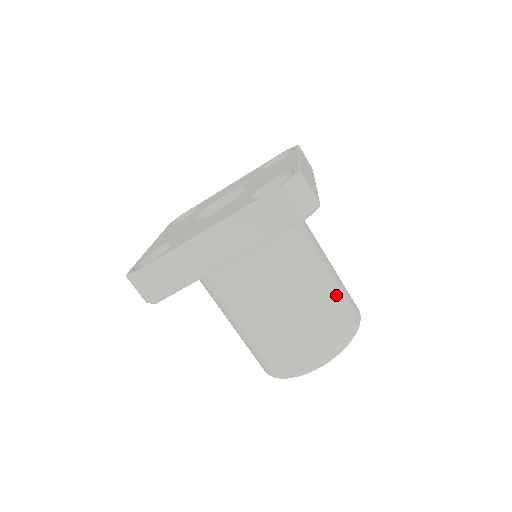
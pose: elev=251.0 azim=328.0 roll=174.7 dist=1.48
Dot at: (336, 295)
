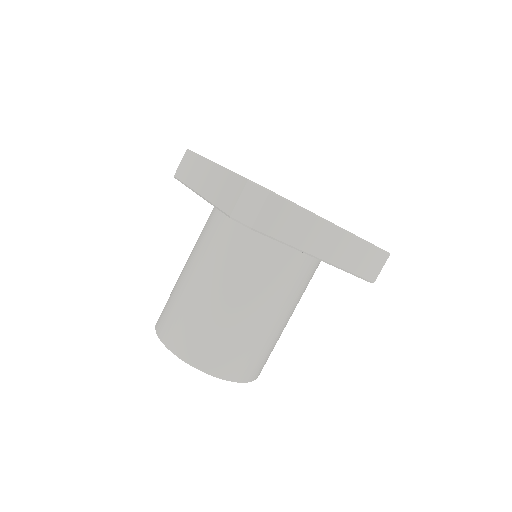
Dot at: occluded
